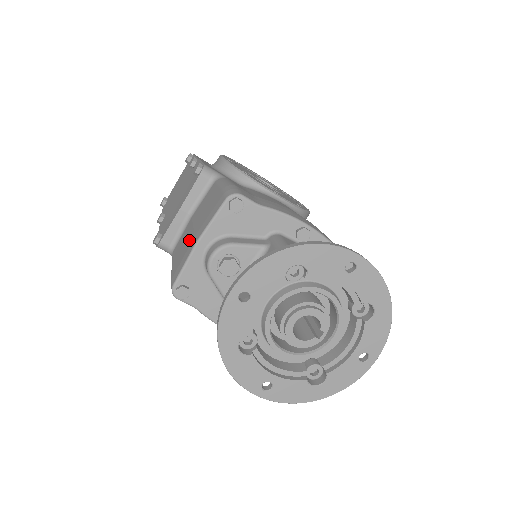
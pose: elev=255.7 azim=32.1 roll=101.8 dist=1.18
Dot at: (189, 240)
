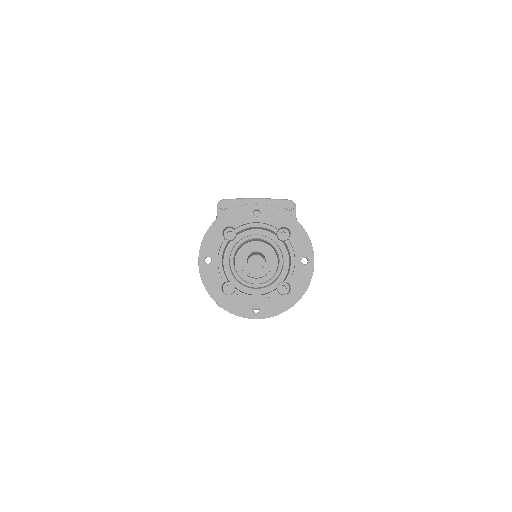
Dot at: occluded
